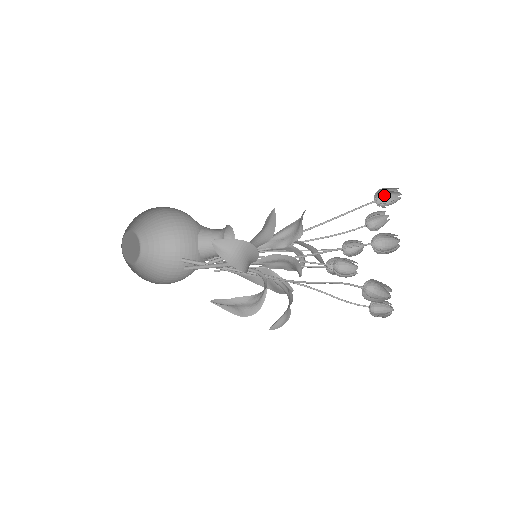
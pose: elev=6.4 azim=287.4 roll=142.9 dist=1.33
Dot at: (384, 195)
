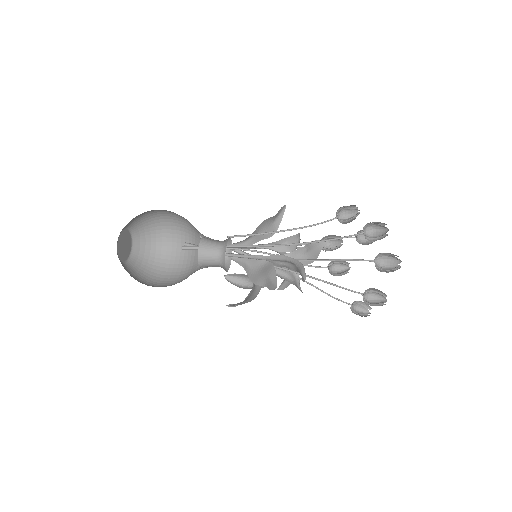
Dot at: occluded
